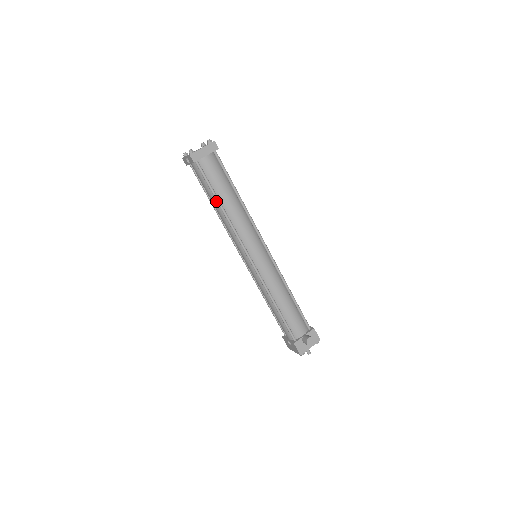
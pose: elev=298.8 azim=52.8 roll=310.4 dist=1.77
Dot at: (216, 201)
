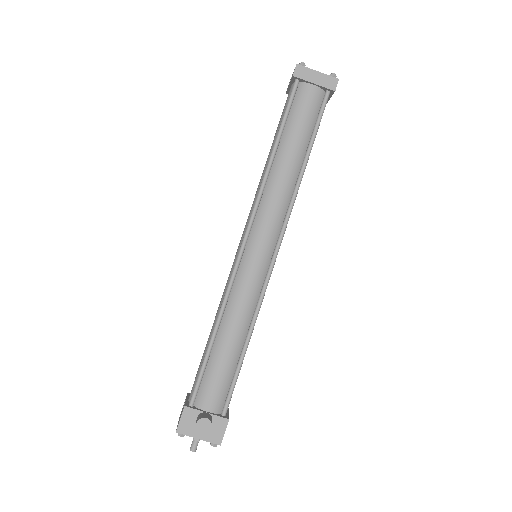
Dot at: occluded
